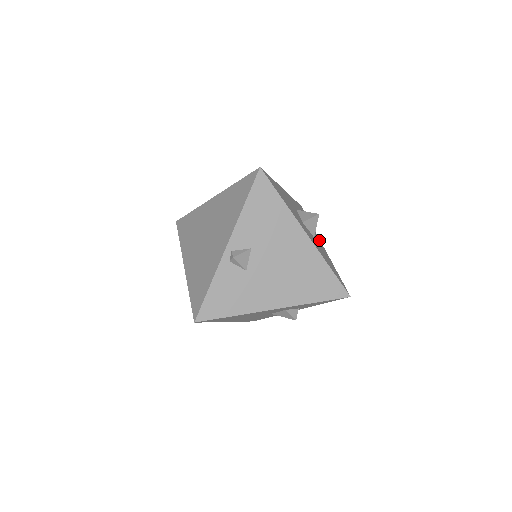
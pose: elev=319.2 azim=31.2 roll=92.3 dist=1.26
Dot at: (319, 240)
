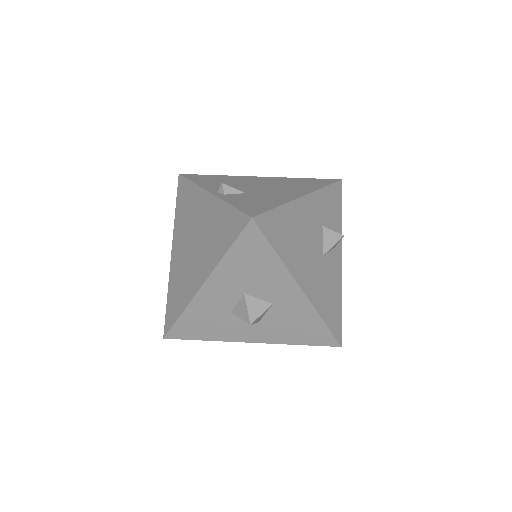
Dot at: occluded
